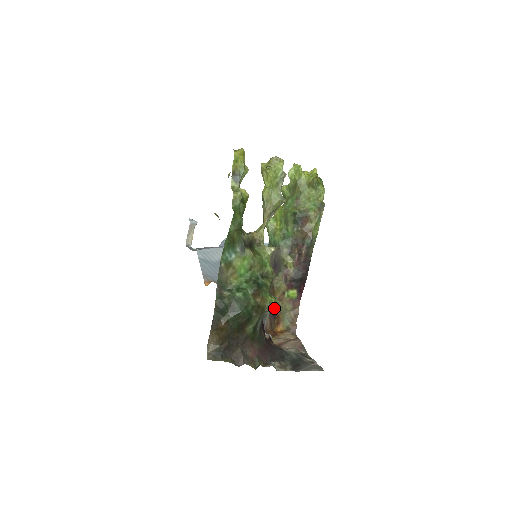
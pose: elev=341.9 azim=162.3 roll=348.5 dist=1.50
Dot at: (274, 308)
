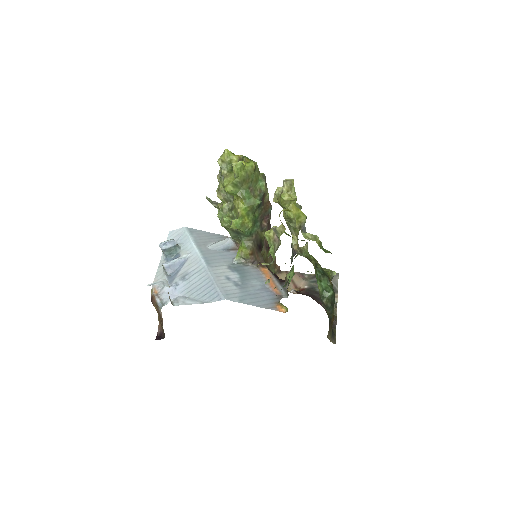
Dot at: occluded
